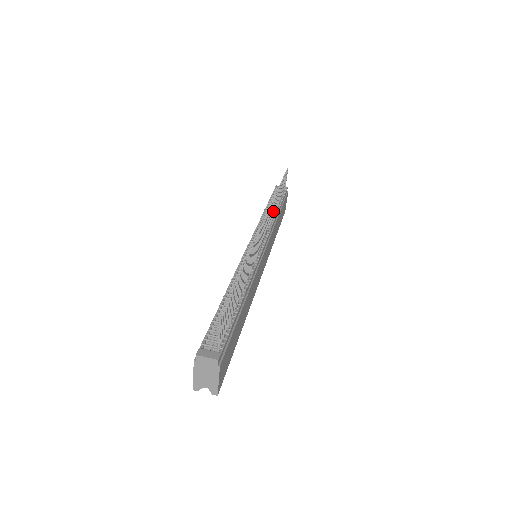
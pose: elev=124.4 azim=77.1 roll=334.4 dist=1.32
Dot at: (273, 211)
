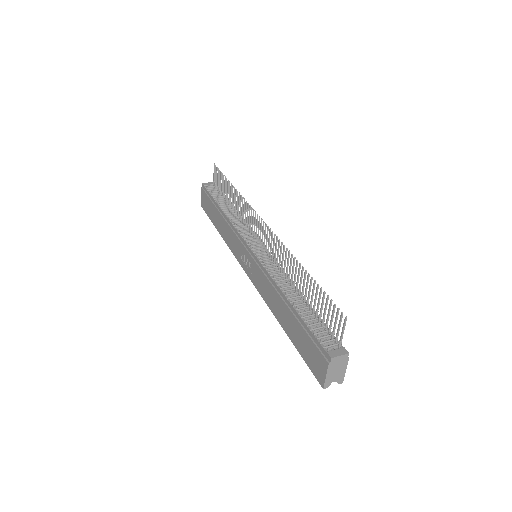
Dot at: (240, 210)
